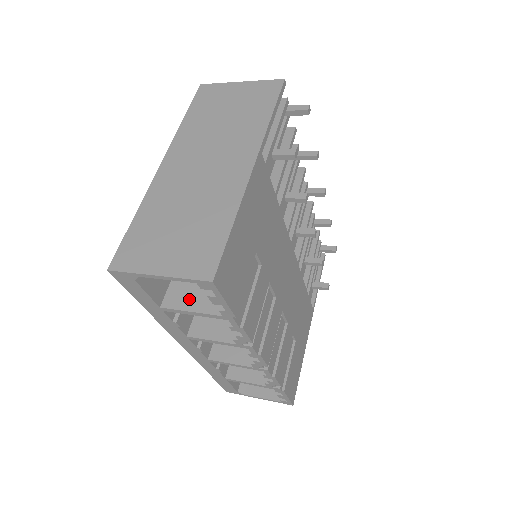
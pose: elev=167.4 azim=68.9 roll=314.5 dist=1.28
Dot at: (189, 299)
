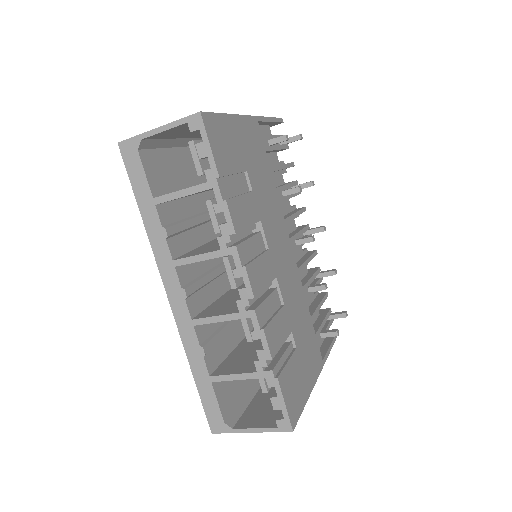
Dot at: occluded
